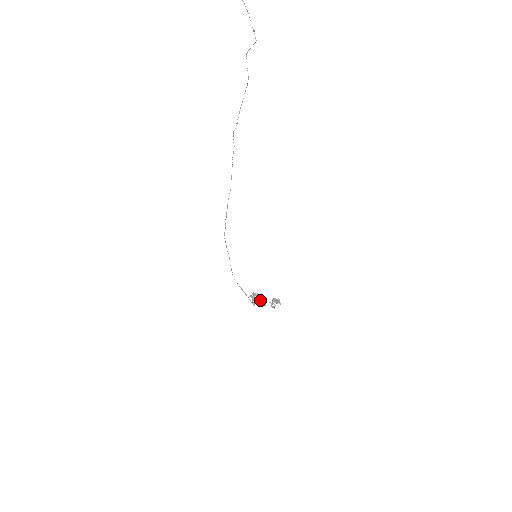
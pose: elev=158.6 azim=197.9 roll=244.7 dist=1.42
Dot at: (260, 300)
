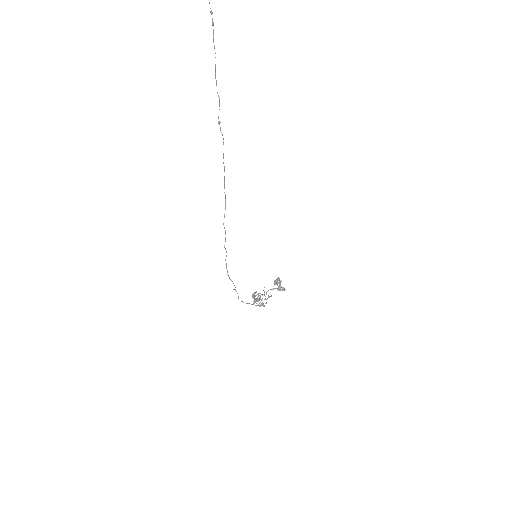
Dot at: (260, 296)
